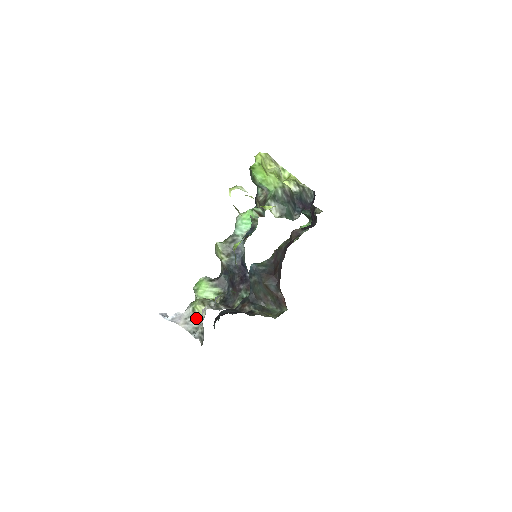
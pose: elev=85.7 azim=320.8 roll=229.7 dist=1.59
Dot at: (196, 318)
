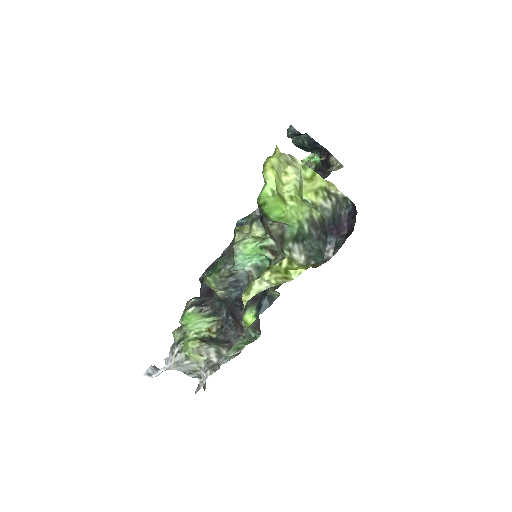
Dot at: (191, 363)
